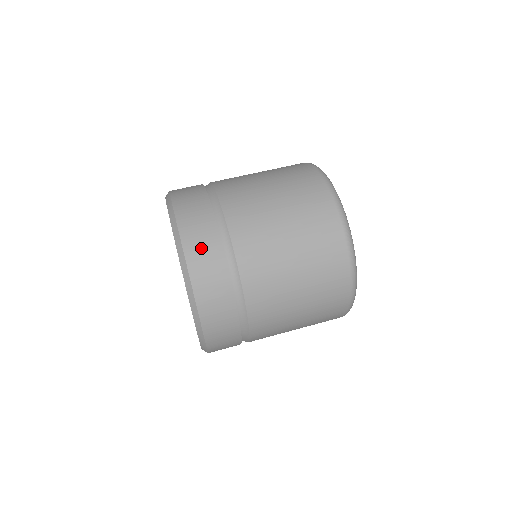
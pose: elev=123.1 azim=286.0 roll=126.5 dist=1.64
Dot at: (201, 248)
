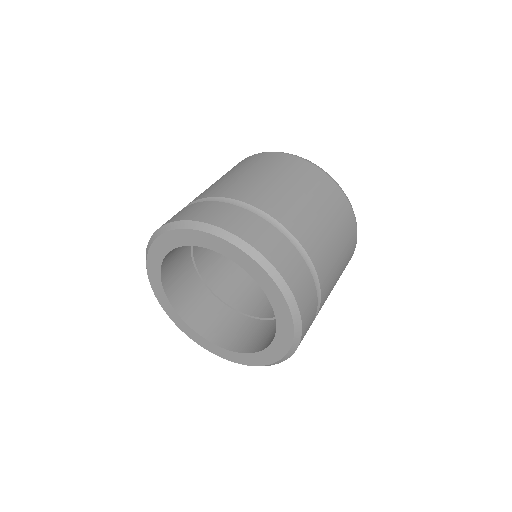
Dot at: (288, 263)
